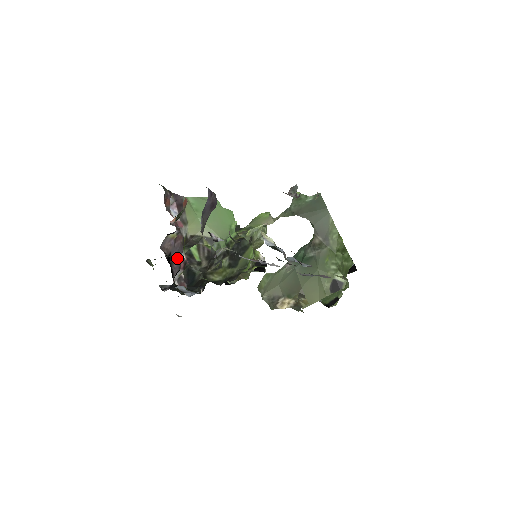
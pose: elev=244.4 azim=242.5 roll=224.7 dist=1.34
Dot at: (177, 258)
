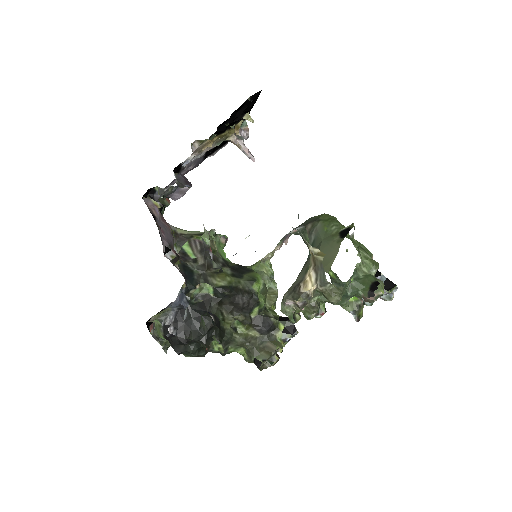
Dot at: (165, 234)
